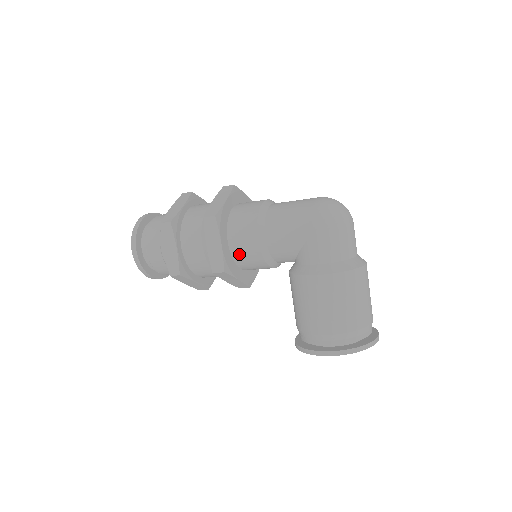
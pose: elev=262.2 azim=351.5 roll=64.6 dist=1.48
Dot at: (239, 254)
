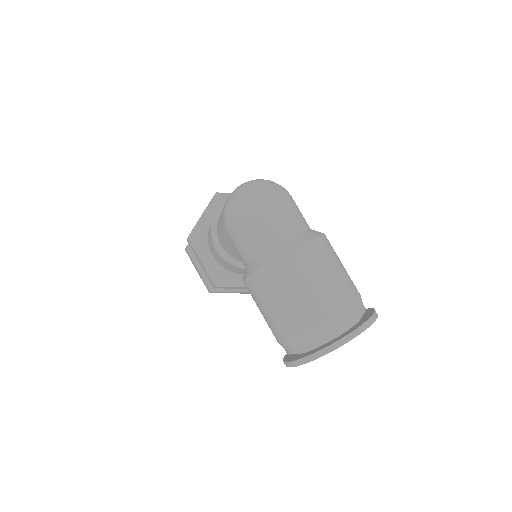
Dot at: (223, 265)
